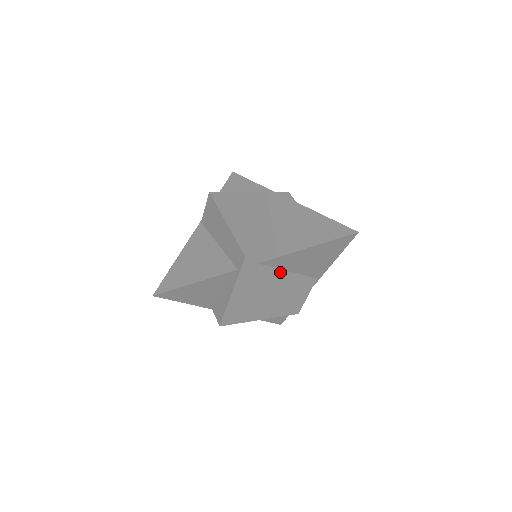
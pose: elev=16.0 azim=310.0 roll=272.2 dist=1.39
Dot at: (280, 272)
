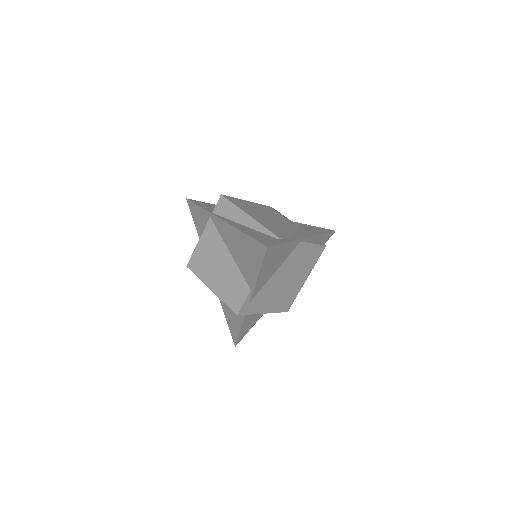
Dot at: (270, 280)
